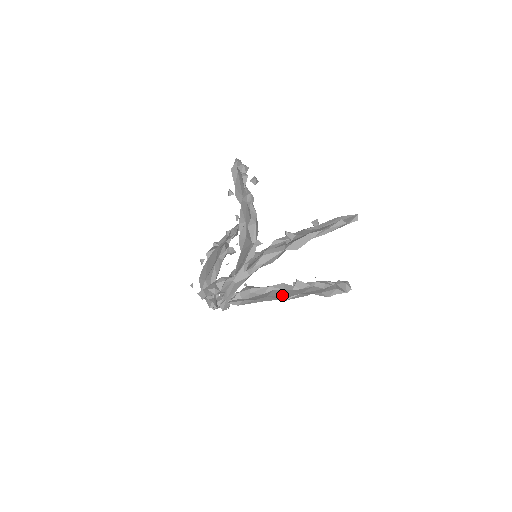
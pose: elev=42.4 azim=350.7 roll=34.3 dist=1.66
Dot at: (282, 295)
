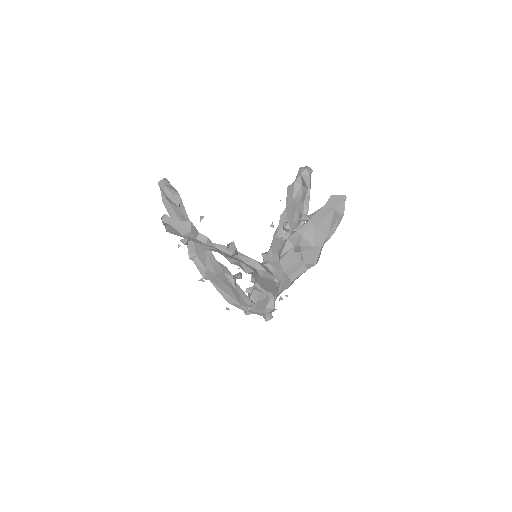
Dot at: occluded
